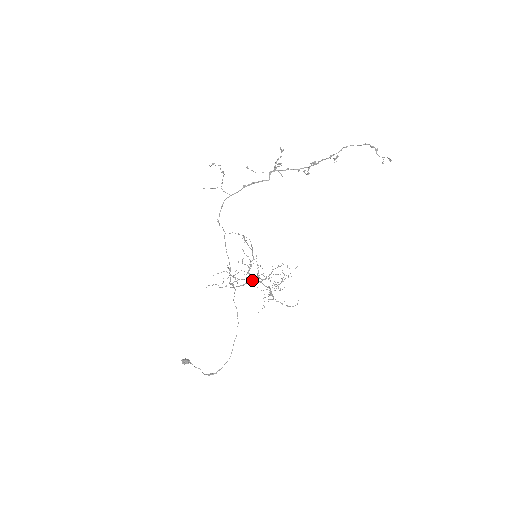
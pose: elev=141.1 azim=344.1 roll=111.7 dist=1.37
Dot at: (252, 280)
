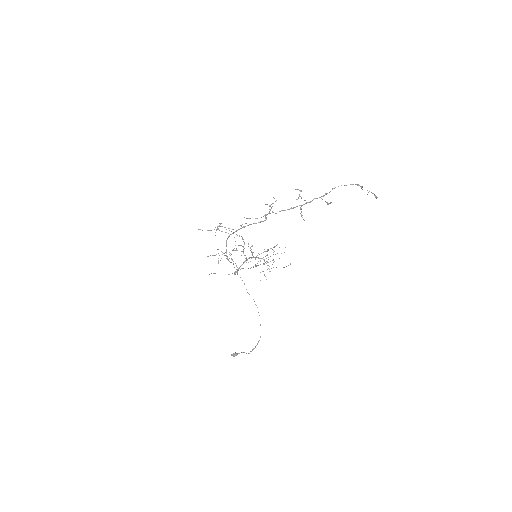
Dot at: occluded
